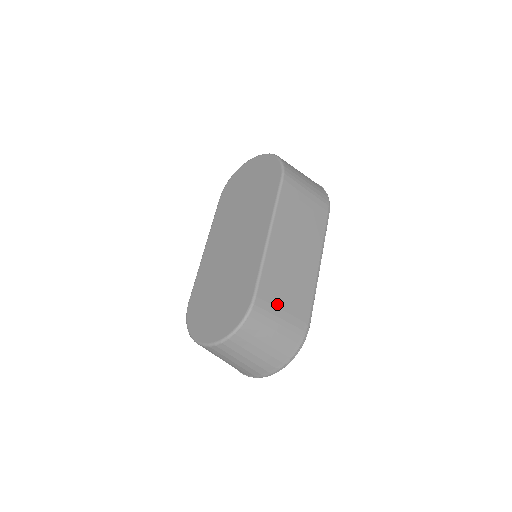
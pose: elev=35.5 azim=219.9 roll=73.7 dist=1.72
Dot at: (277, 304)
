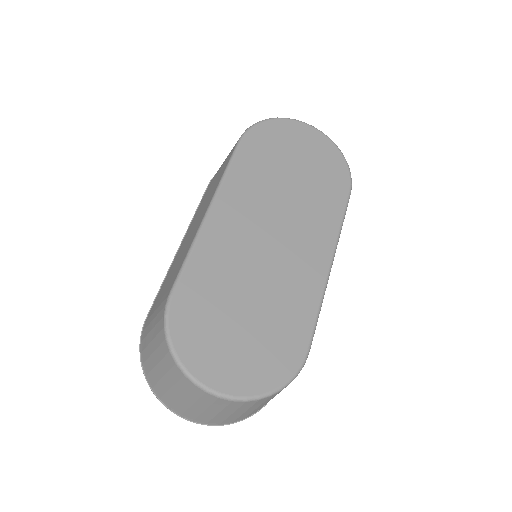
Dot at: occluded
